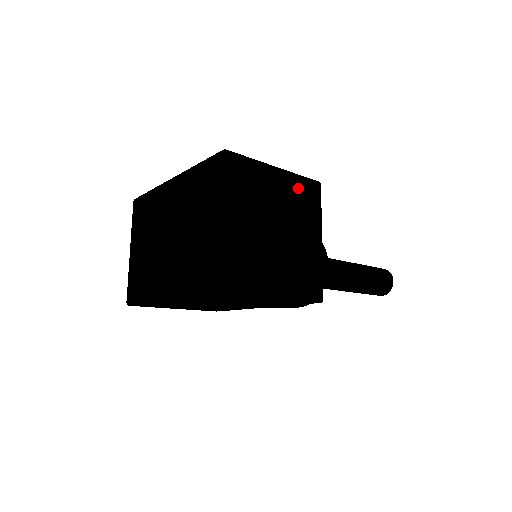
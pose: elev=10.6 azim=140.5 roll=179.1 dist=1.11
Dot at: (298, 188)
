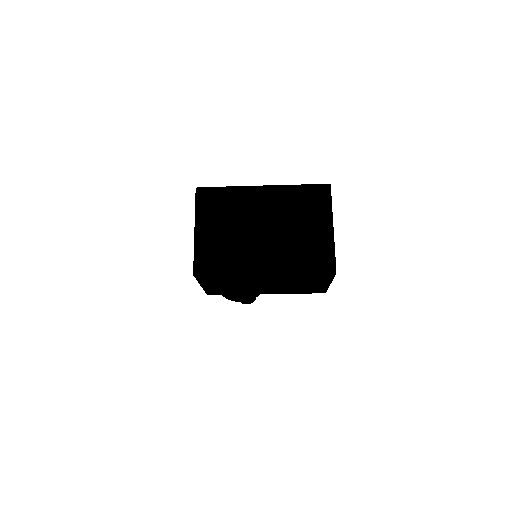
Dot at: occluded
